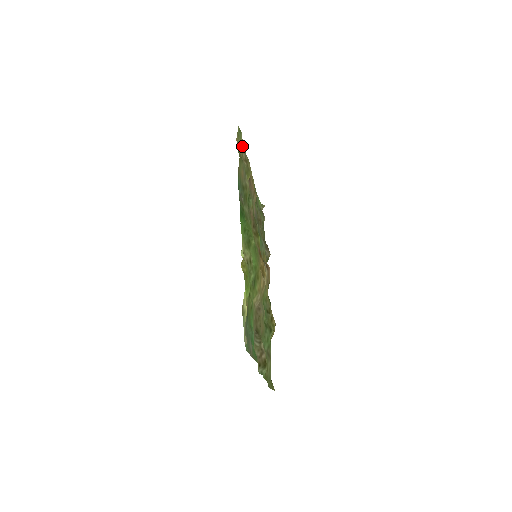
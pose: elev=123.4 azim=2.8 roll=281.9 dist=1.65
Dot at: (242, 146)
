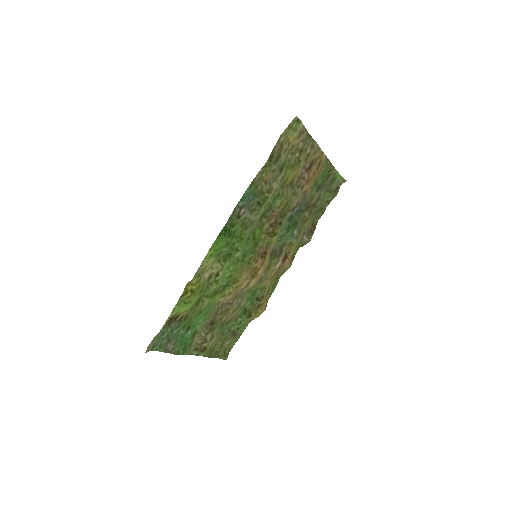
Dot at: (295, 138)
